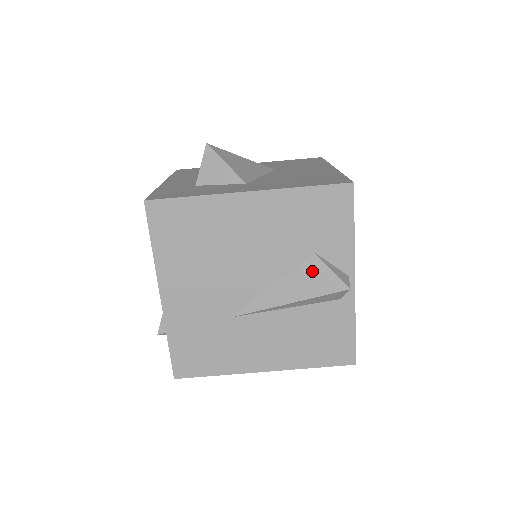
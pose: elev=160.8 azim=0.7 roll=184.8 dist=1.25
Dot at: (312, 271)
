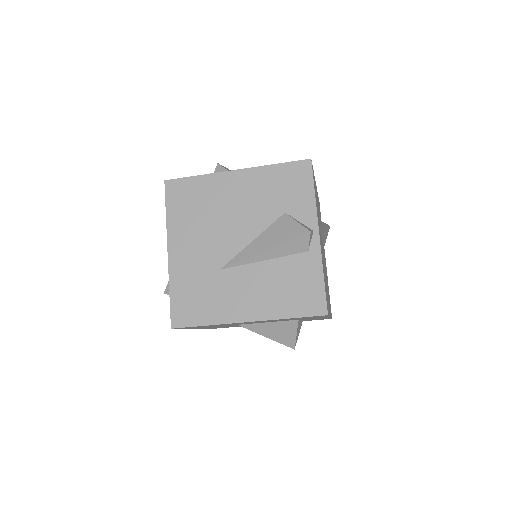
Dot at: (283, 225)
